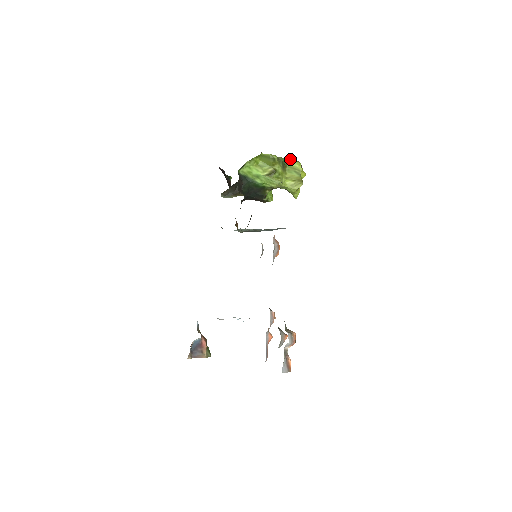
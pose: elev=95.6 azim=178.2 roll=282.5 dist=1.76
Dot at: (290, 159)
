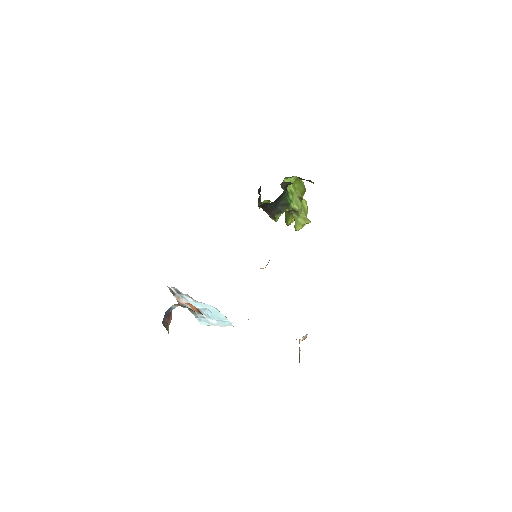
Dot at: (305, 200)
